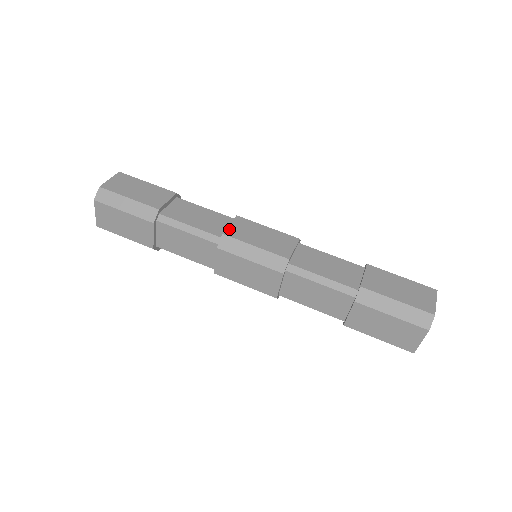
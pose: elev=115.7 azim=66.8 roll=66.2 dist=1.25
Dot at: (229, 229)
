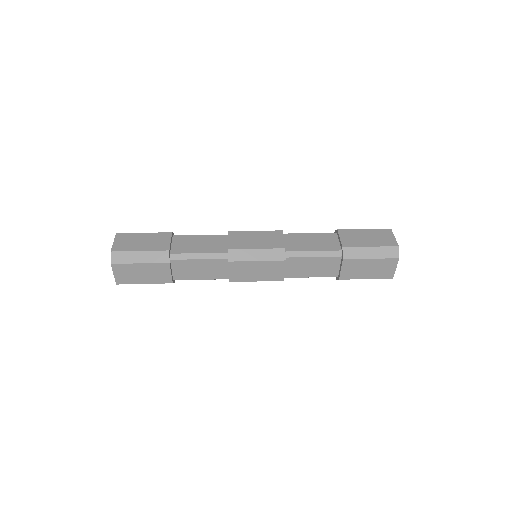
Dot at: (230, 244)
